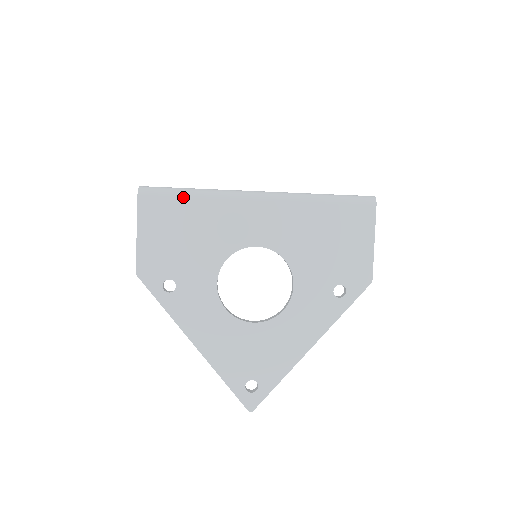
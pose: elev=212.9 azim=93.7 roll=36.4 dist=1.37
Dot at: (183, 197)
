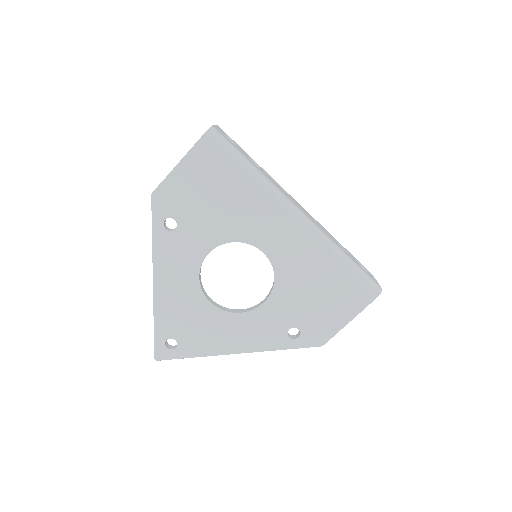
Dot at: (239, 166)
